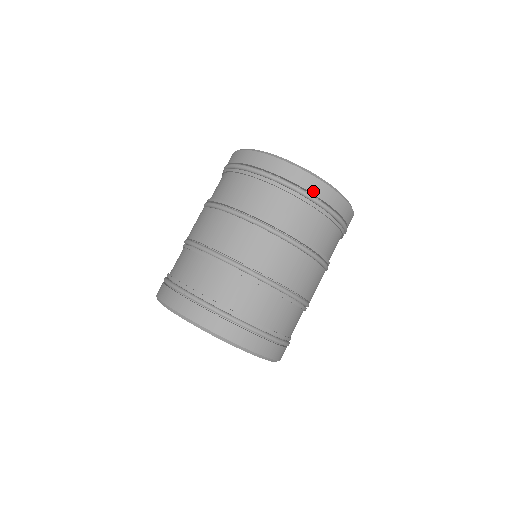
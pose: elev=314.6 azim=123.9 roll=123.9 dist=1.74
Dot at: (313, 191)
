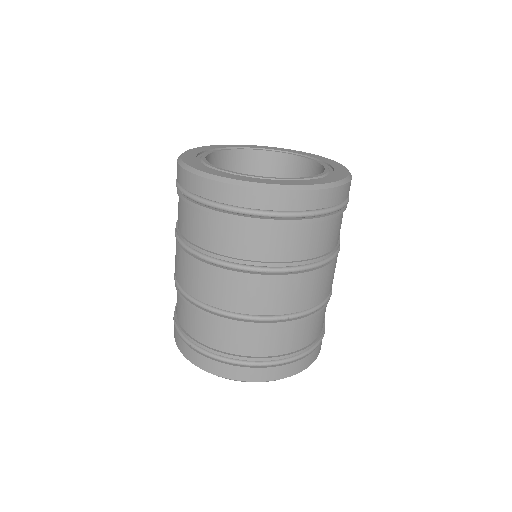
Dot at: (276, 207)
